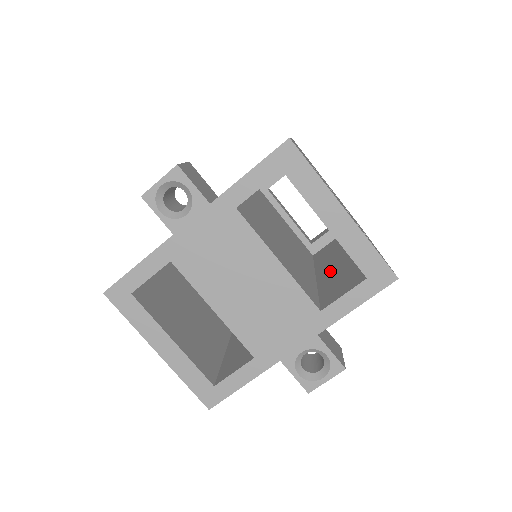
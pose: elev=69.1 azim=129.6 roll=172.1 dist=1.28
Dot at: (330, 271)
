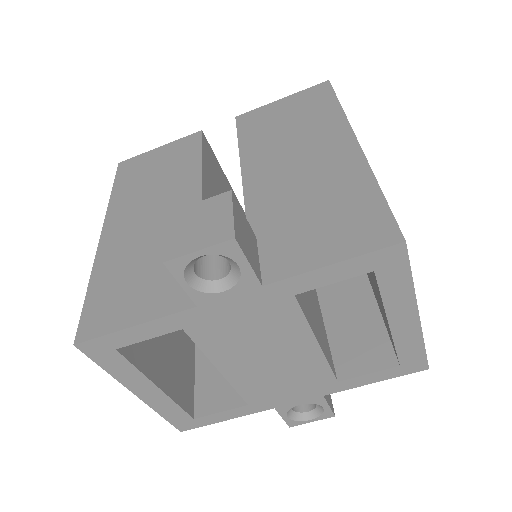
Dot at: (337, 294)
